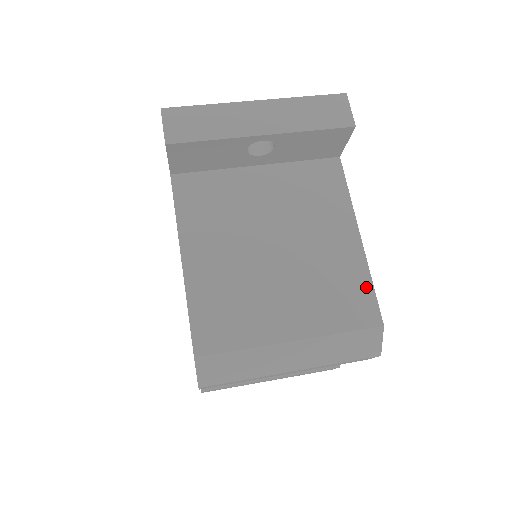
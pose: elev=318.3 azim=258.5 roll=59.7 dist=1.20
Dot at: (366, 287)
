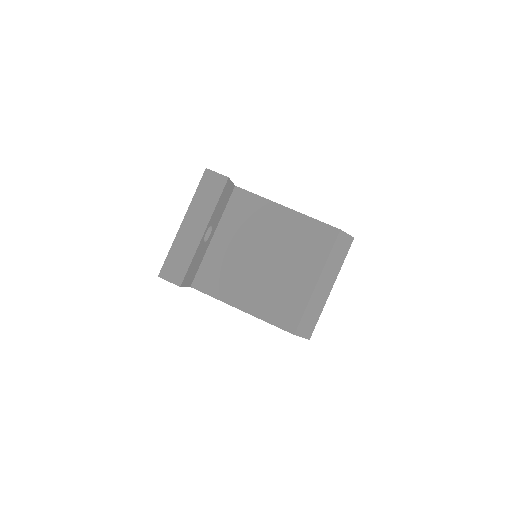
Dot at: (315, 224)
